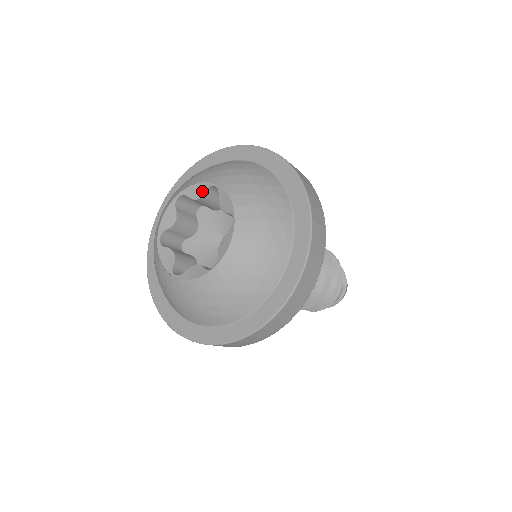
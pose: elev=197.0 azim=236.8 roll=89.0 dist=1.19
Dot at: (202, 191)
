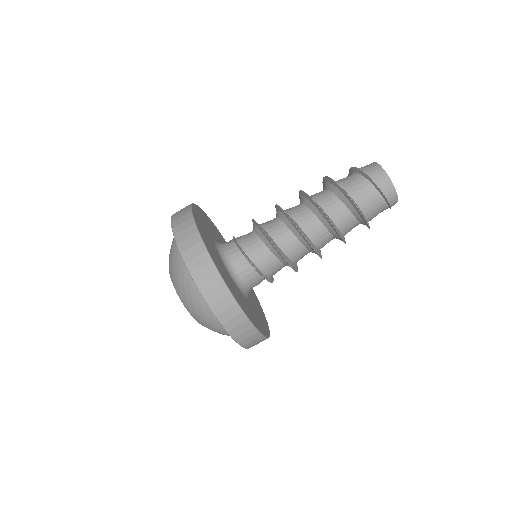
Dot at: occluded
